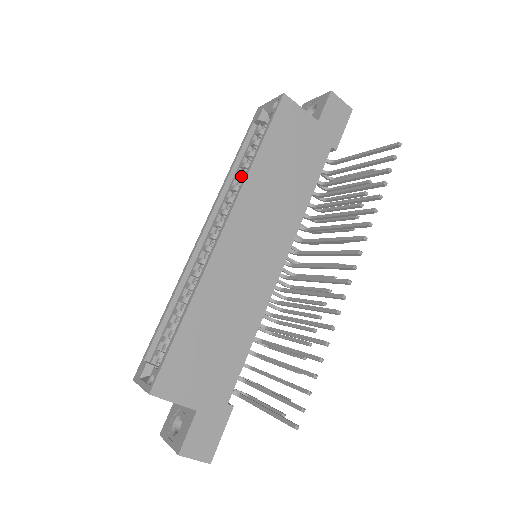
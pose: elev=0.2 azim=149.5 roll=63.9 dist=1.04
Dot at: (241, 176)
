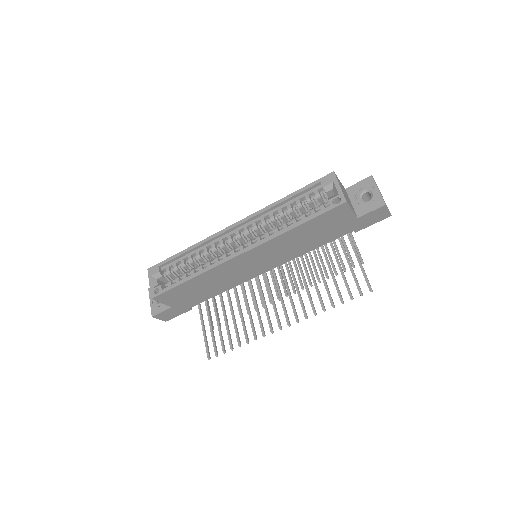
Dot at: (282, 215)
